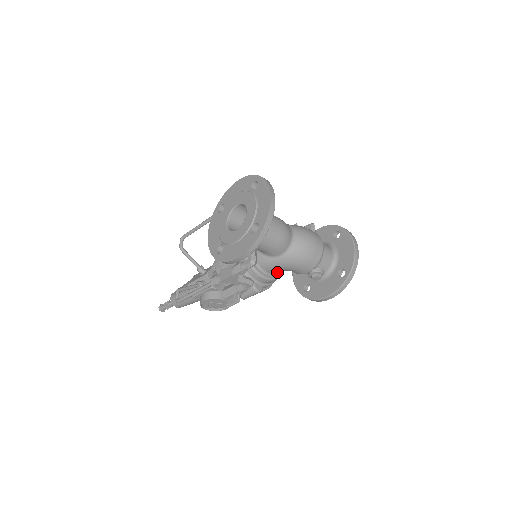
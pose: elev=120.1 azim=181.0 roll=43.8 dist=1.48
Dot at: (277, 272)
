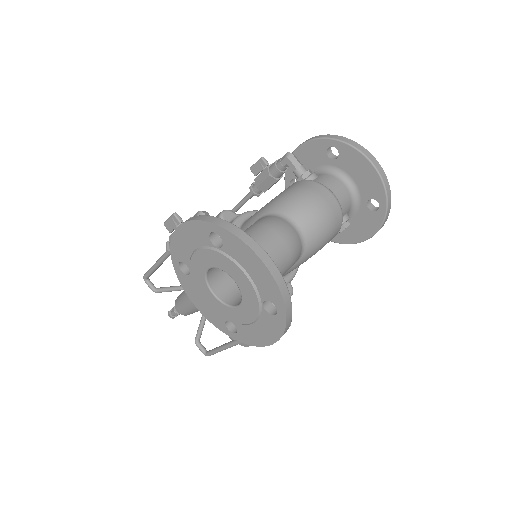
Dot at: occluded
